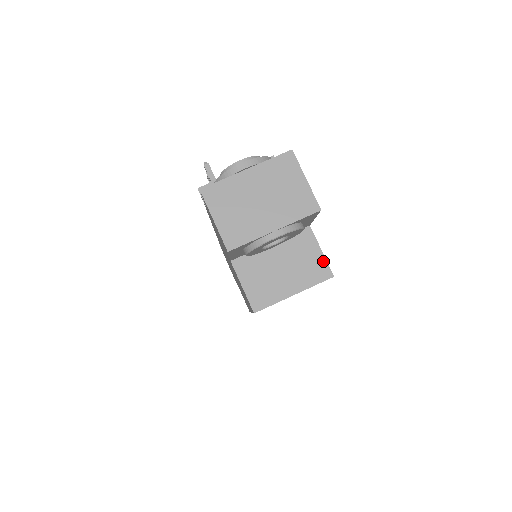
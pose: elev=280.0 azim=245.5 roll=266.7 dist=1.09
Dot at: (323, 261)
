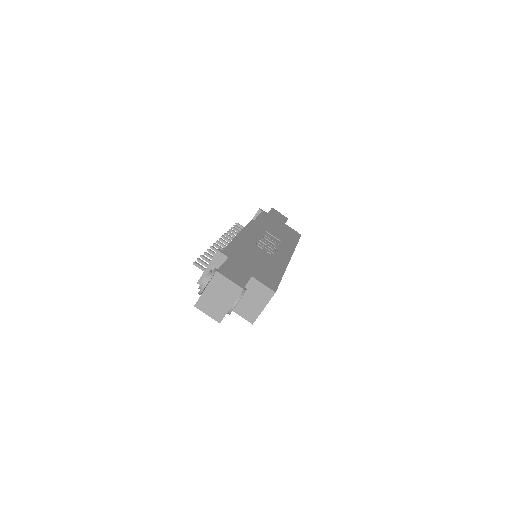
Dot at: (267, 289)
